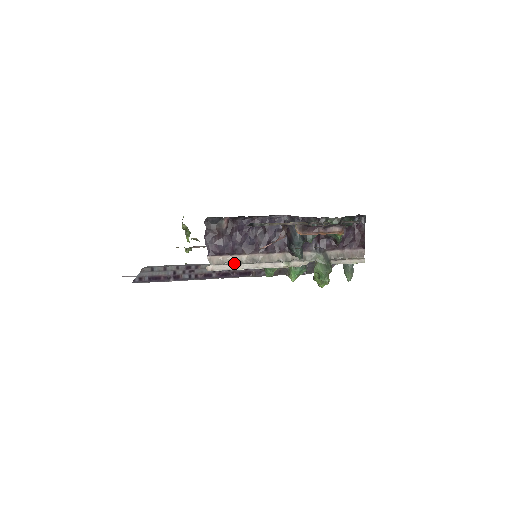
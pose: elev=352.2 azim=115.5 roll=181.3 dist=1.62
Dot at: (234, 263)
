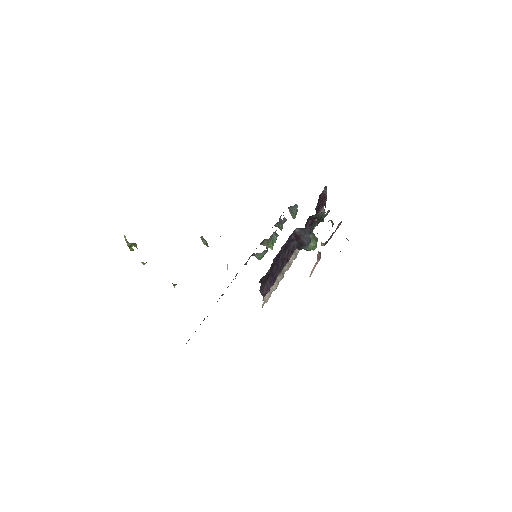
Dot at: (276, 288)
